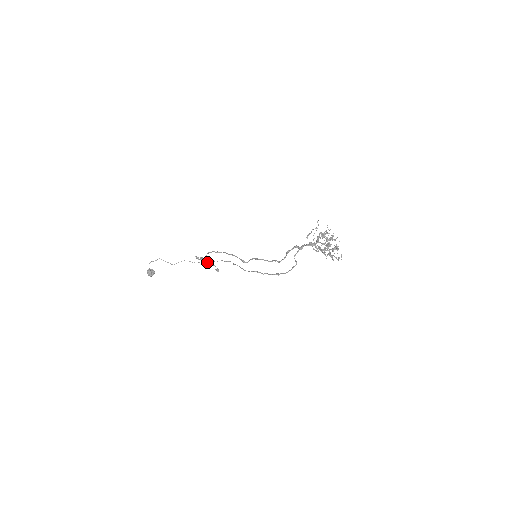
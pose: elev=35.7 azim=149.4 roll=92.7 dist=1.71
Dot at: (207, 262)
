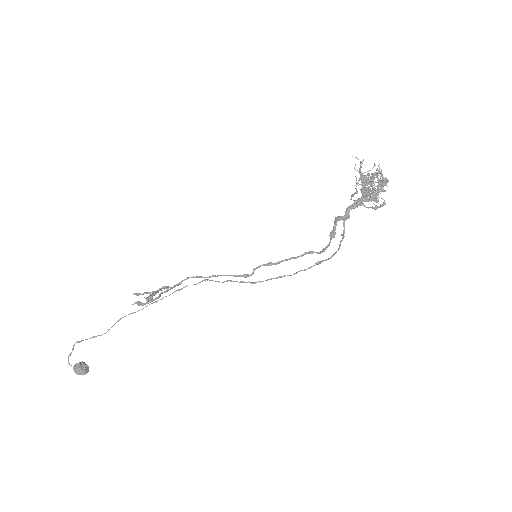
Dot at: occluded
